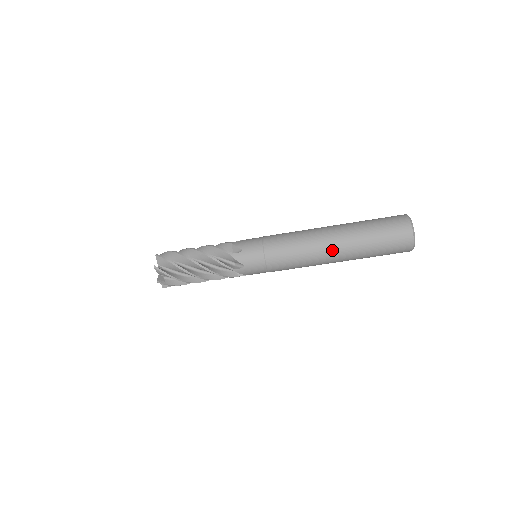
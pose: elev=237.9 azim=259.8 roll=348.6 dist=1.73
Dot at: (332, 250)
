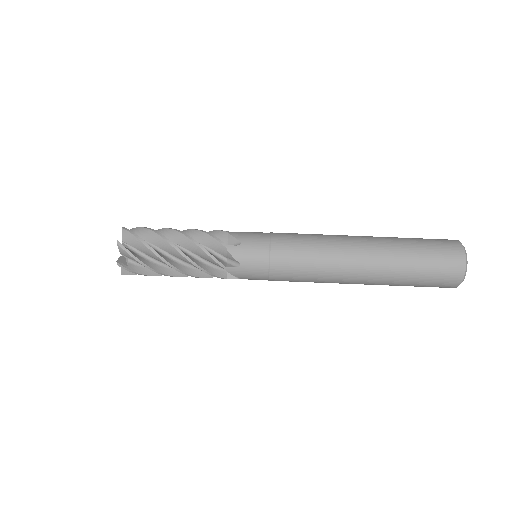
Dot at: (359, 266)
